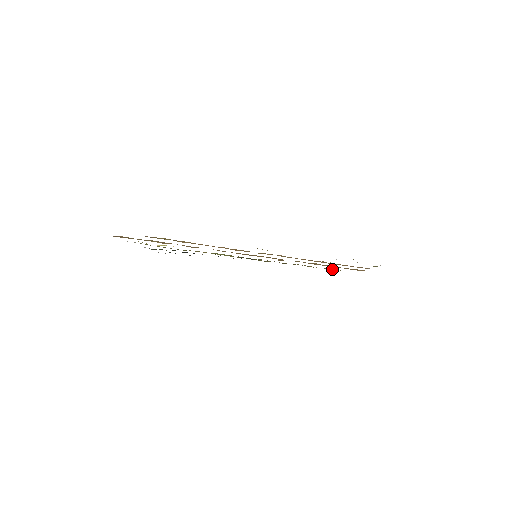
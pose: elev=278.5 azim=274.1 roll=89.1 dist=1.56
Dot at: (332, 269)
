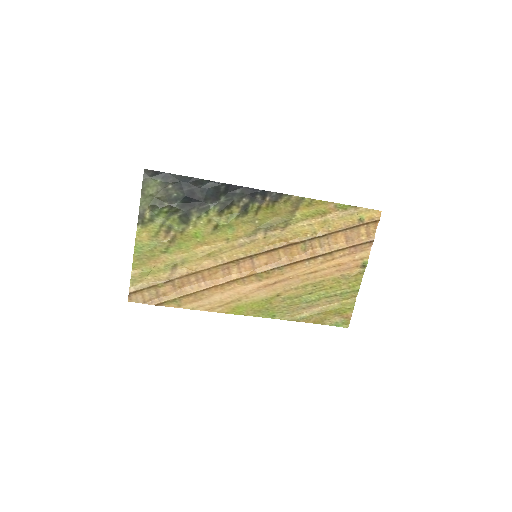
Dot at: (348, 211)
